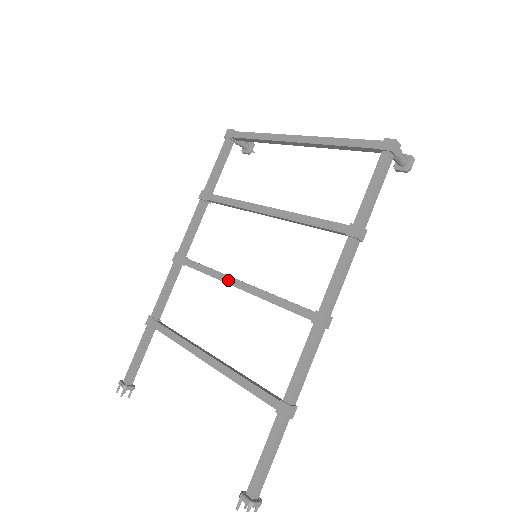
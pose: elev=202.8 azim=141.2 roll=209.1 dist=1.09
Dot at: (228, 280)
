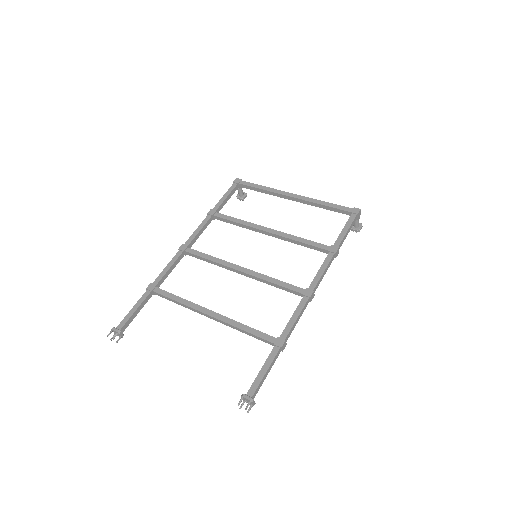
Dot at: (233, 266)
